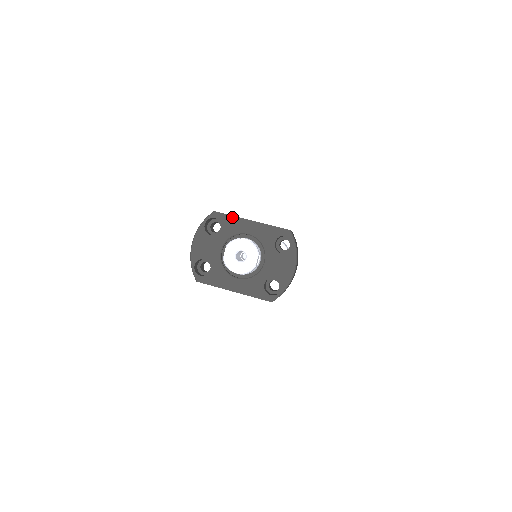
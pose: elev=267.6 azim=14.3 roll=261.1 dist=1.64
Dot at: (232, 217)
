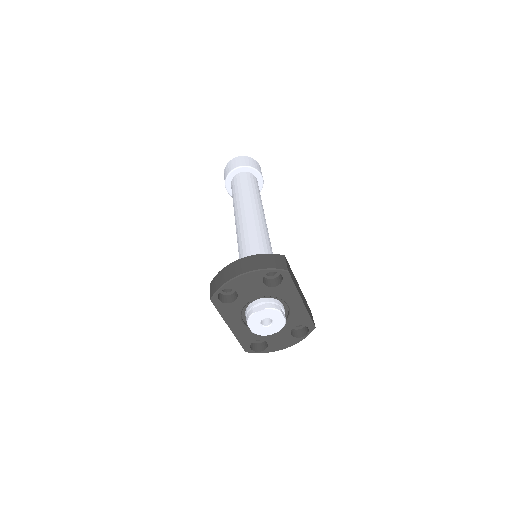
Dot at: (294, 287)
